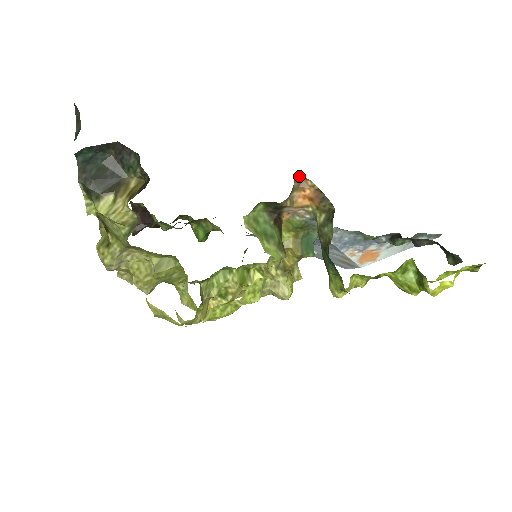
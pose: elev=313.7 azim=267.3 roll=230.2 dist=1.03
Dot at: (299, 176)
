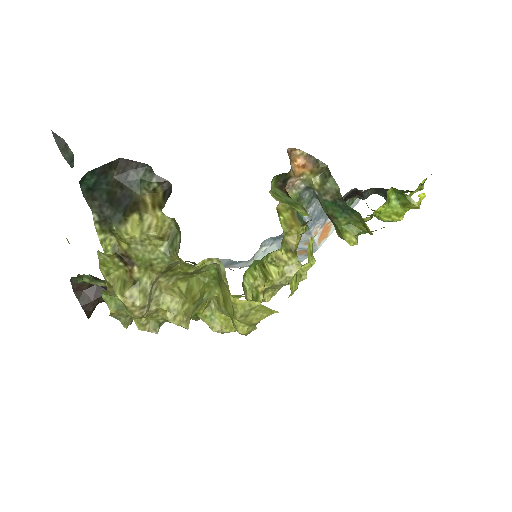
Dot at: (289, 148)
